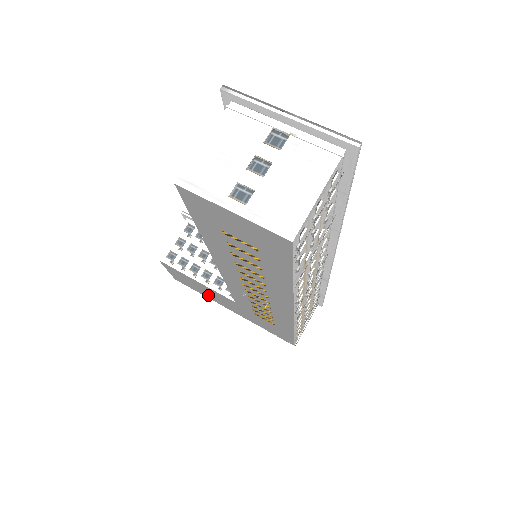
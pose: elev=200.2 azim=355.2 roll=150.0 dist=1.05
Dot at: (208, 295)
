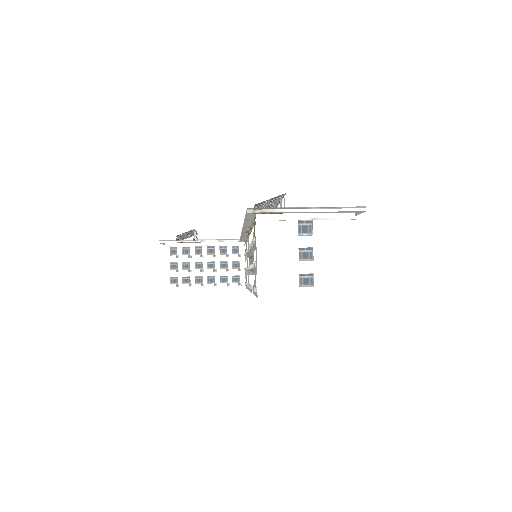
Dot at: occluded
